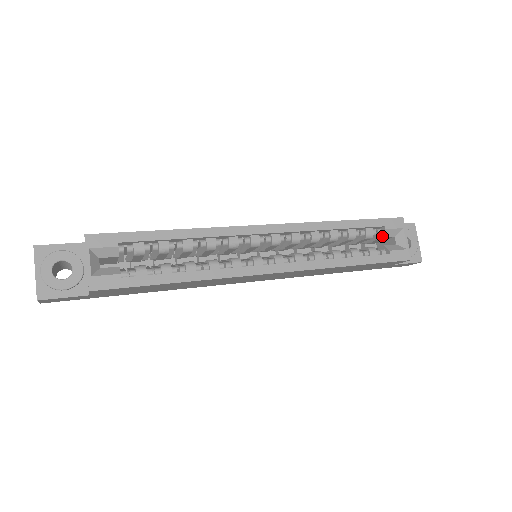
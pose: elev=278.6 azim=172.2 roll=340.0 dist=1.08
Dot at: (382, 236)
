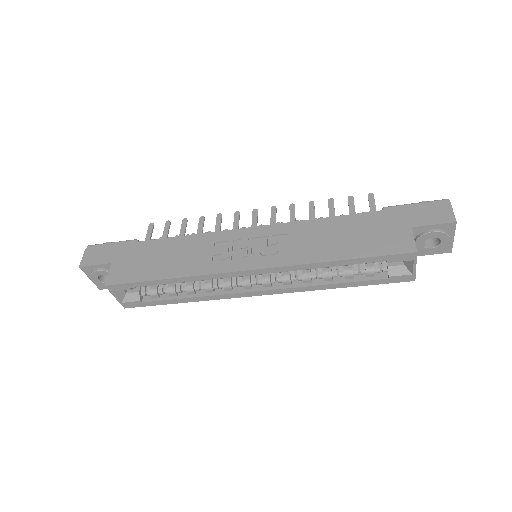
Dot at: occluded
